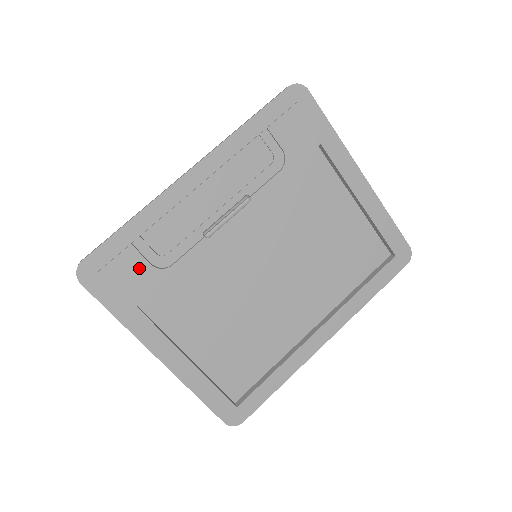
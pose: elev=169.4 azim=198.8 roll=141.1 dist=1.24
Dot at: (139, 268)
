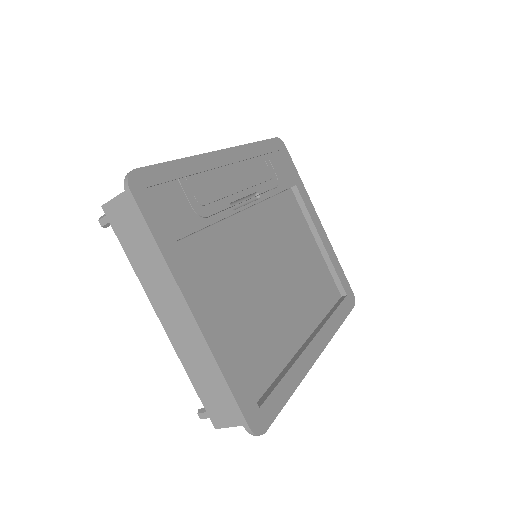
Dot at: (182, 205)
